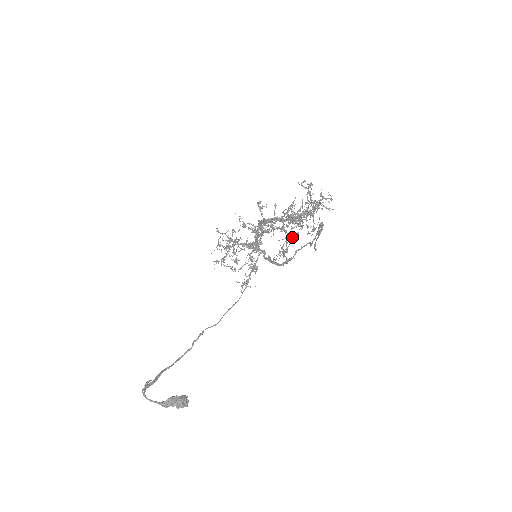
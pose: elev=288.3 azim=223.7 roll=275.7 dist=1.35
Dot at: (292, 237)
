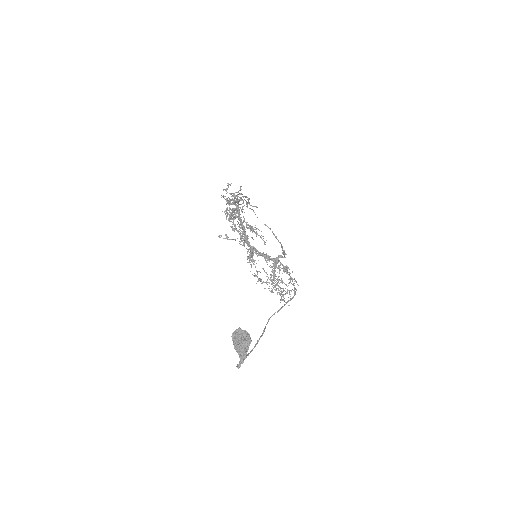
Dot at: occluded
